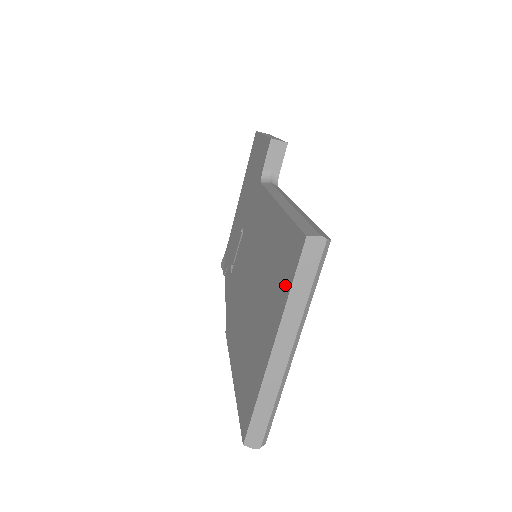
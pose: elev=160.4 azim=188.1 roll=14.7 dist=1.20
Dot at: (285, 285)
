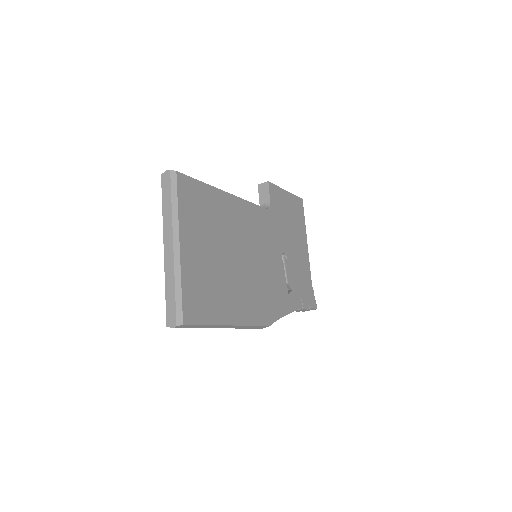
Dot at: occluded
